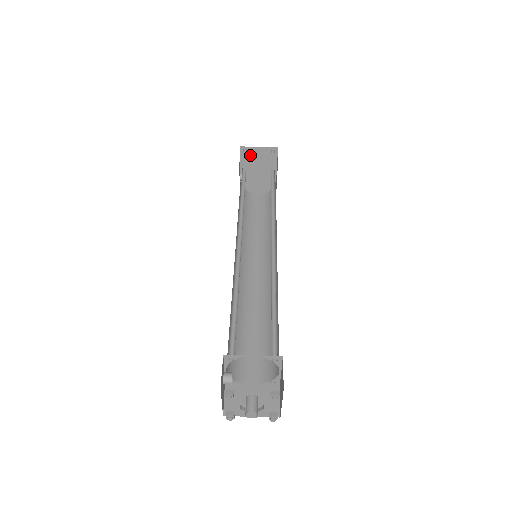
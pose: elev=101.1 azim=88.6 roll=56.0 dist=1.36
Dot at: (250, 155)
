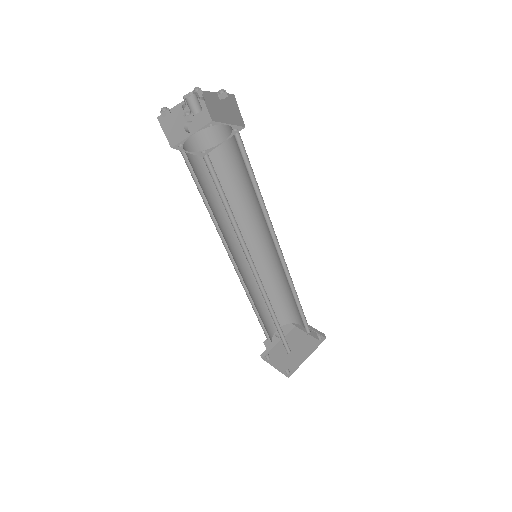
Dot at: (300, 333)
